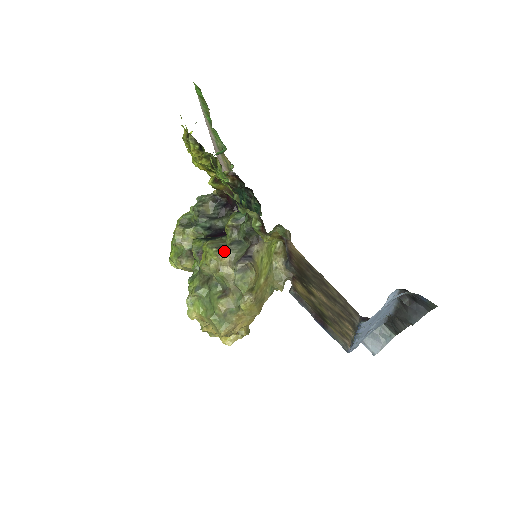
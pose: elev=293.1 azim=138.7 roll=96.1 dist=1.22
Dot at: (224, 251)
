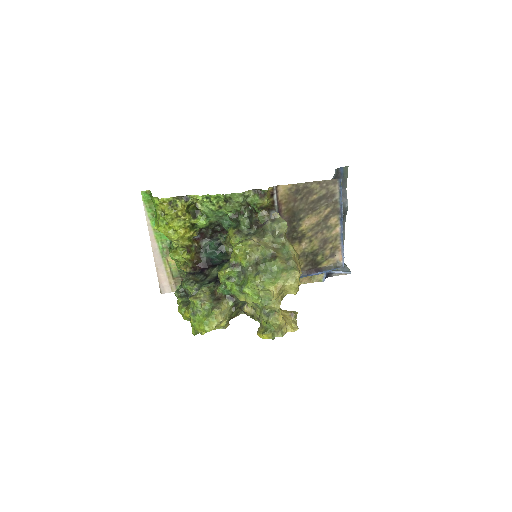
Dot at: (249, 239)
